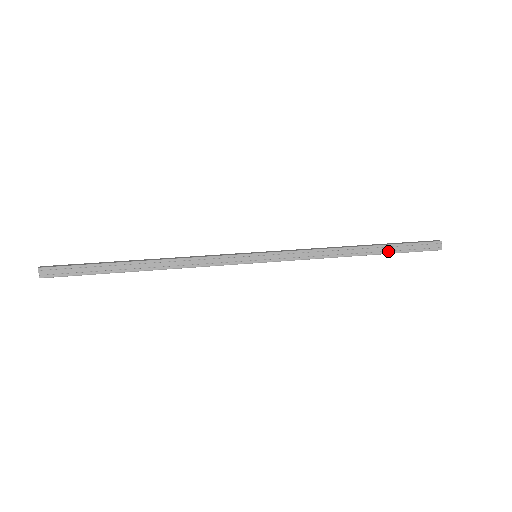
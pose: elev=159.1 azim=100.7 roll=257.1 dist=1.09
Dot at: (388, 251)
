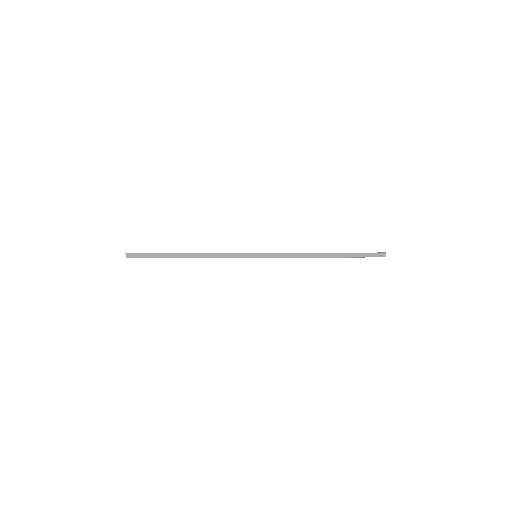
Dot at: (345, 256)
